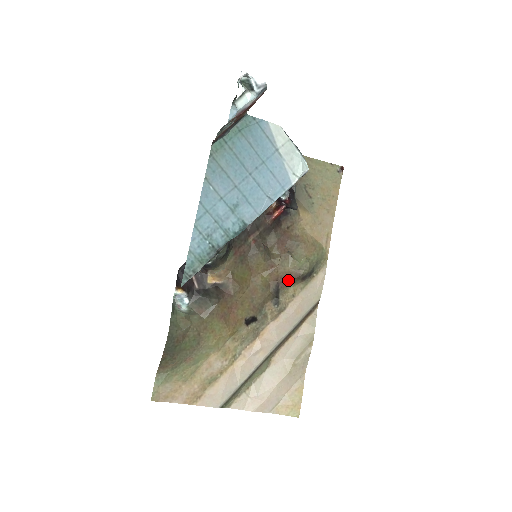
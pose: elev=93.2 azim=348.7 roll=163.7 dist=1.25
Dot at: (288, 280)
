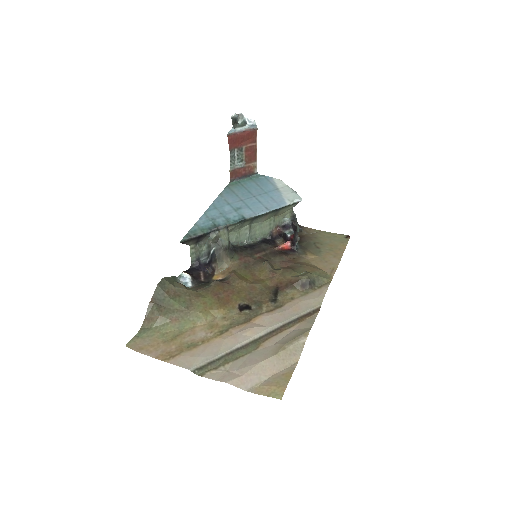
Dot at: (287, 285)
